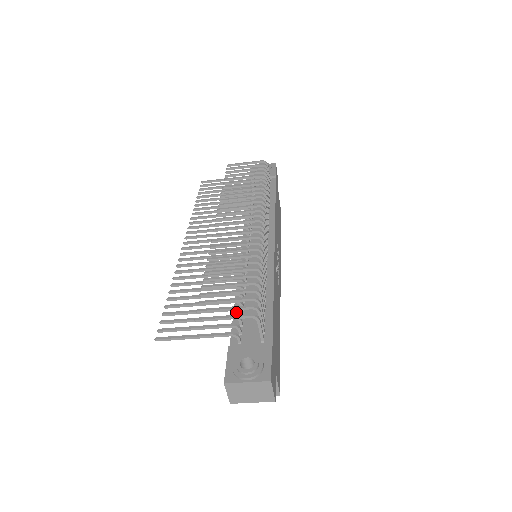
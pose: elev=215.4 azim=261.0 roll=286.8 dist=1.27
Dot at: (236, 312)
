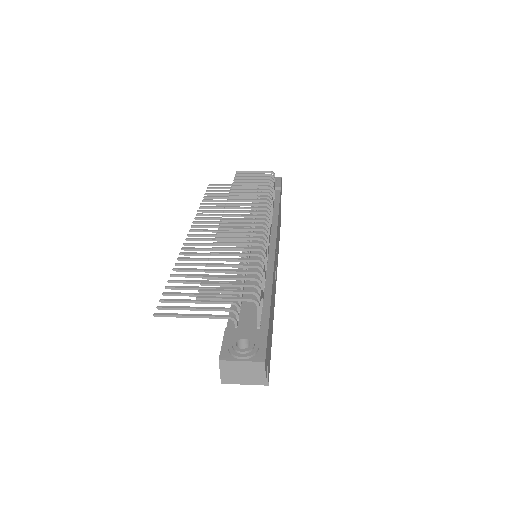
Dot at: occluded
